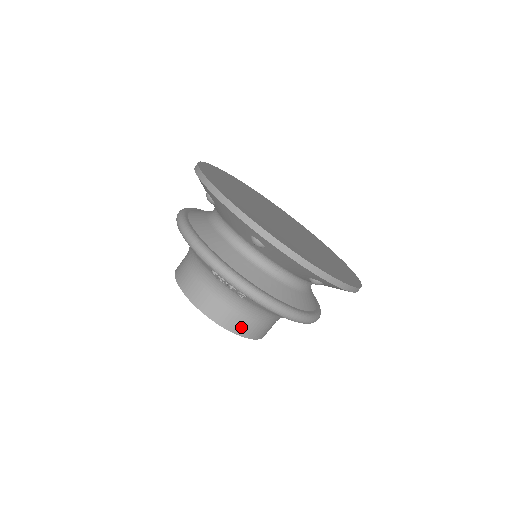
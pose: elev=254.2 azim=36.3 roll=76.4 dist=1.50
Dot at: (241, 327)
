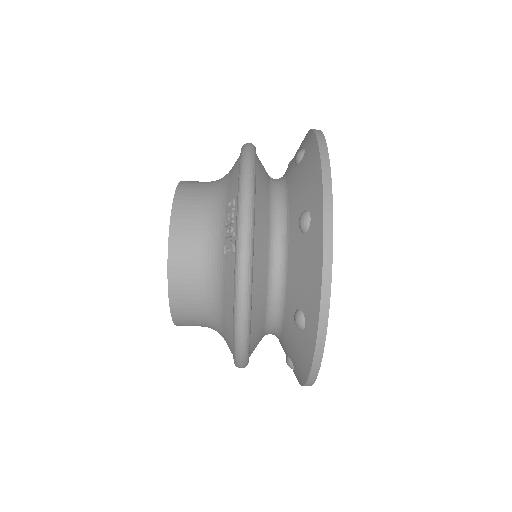
Dot at: (181, 280)
